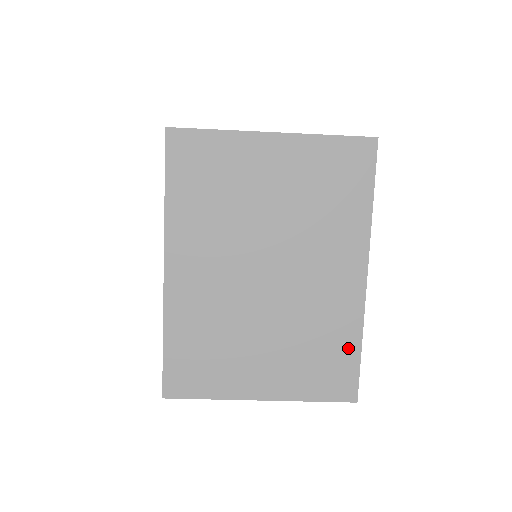
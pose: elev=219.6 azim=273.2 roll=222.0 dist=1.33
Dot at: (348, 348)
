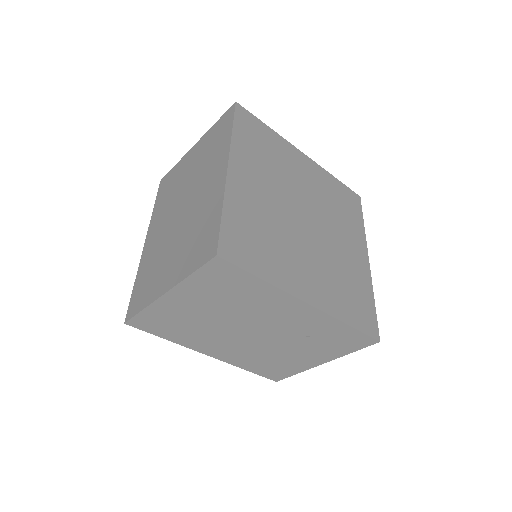
Dot at: (214, 219)
